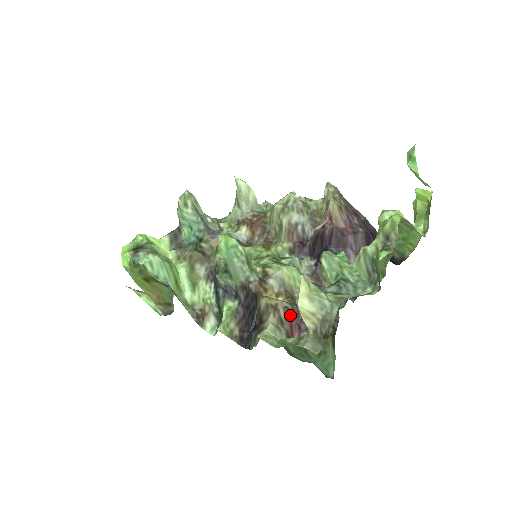
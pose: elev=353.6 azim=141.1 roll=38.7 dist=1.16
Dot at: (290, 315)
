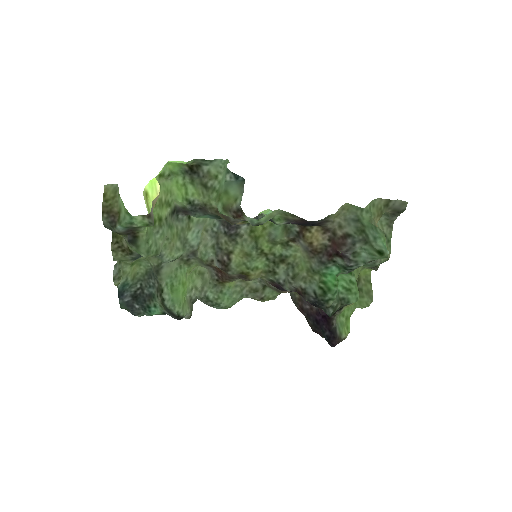
Dot at: (333, 243)
